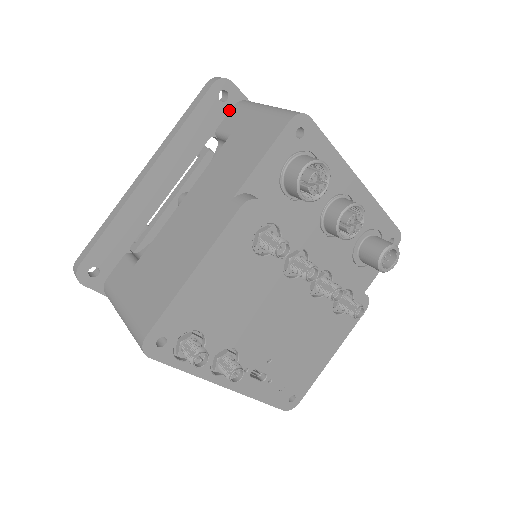
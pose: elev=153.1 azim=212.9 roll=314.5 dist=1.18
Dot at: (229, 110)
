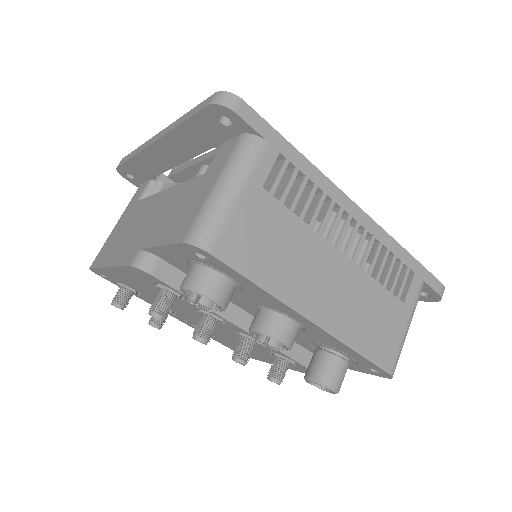
Dot at: (236, 135)
